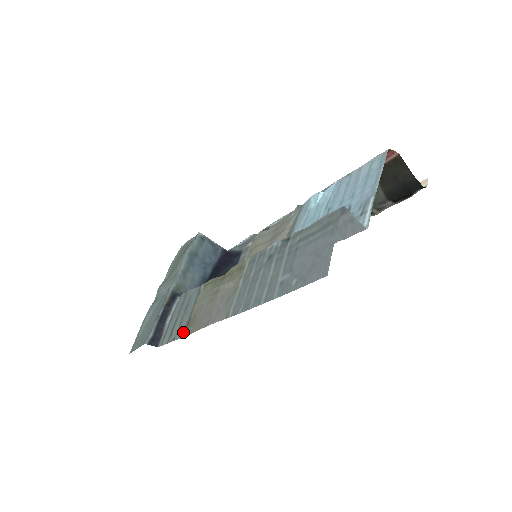
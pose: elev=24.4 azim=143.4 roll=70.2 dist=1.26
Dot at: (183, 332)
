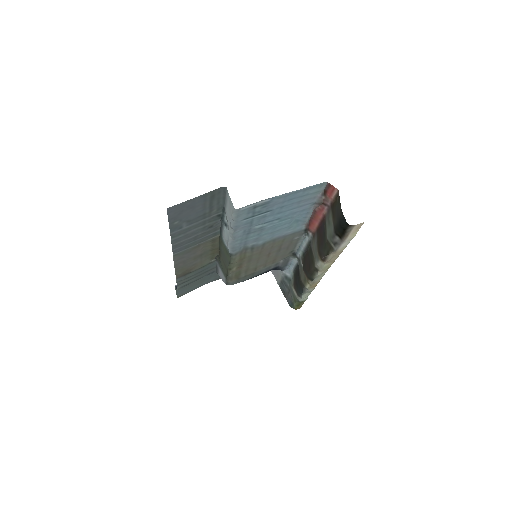
Dot at: (180, 277)
